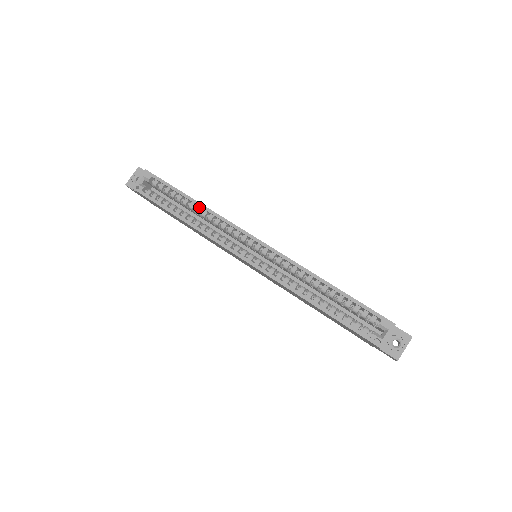
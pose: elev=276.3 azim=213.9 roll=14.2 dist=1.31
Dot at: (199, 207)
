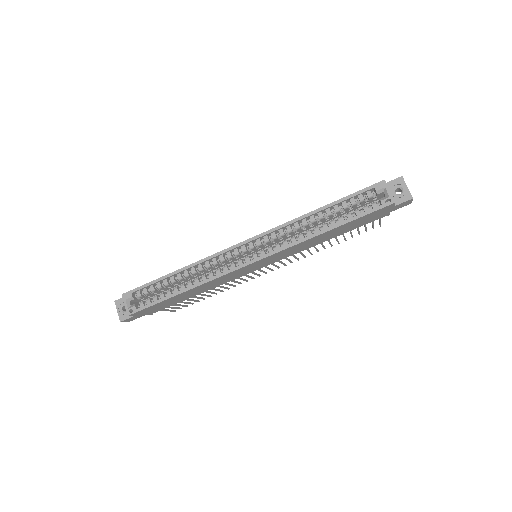
Dot at: (185, 271)
